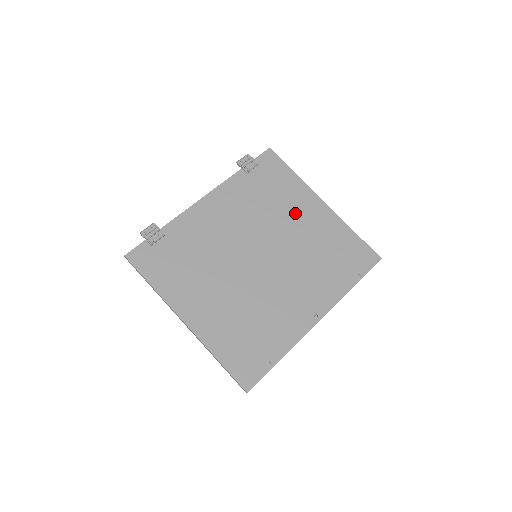
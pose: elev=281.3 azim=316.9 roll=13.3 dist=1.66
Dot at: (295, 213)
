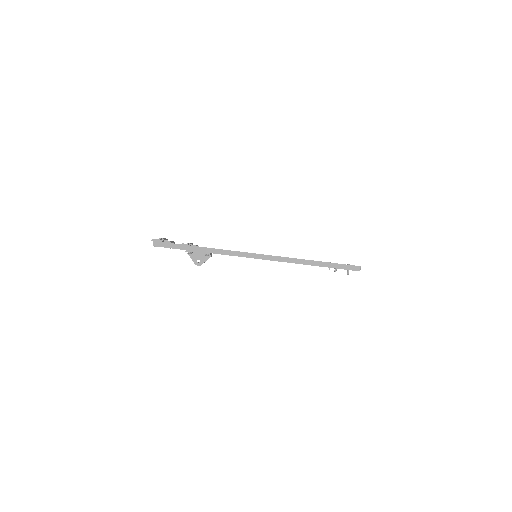
Dot at: occluded
